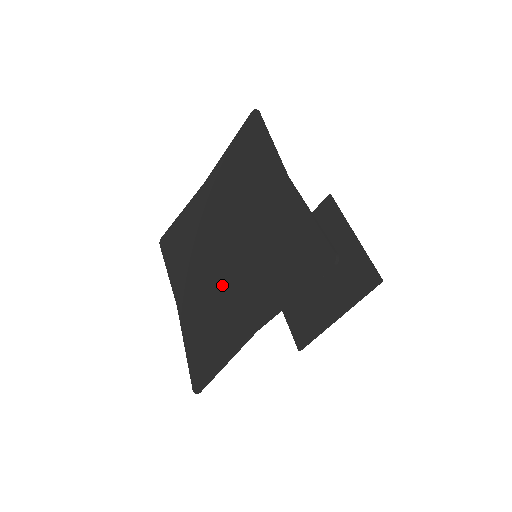
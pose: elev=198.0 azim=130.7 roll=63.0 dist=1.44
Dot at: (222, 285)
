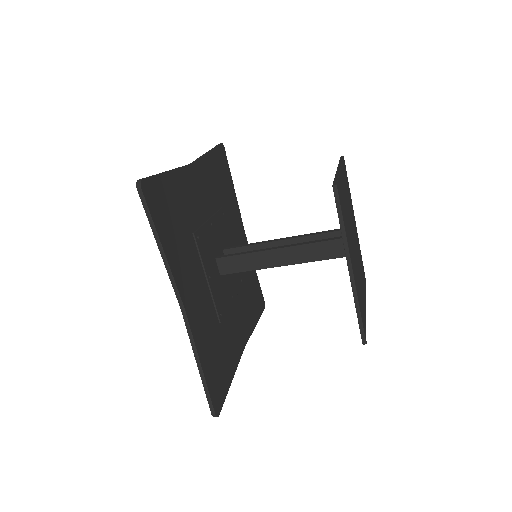
Dot at: occluded
